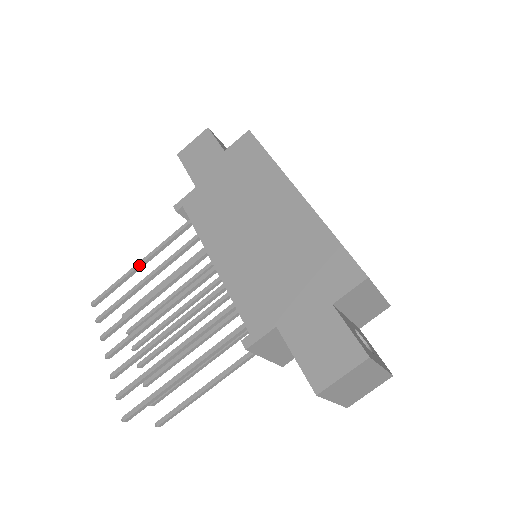
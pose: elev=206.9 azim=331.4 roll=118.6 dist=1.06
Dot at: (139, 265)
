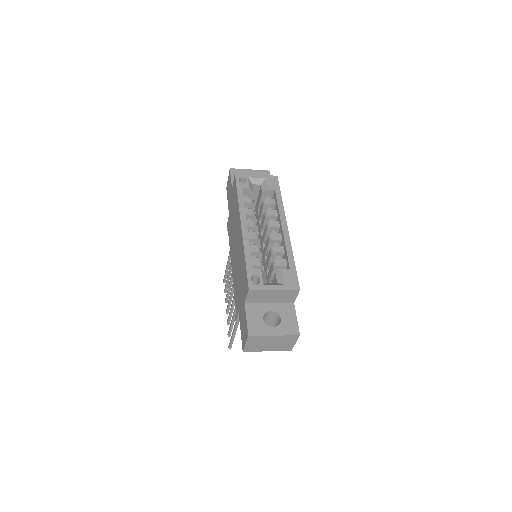
Dot at: (228, 261)
